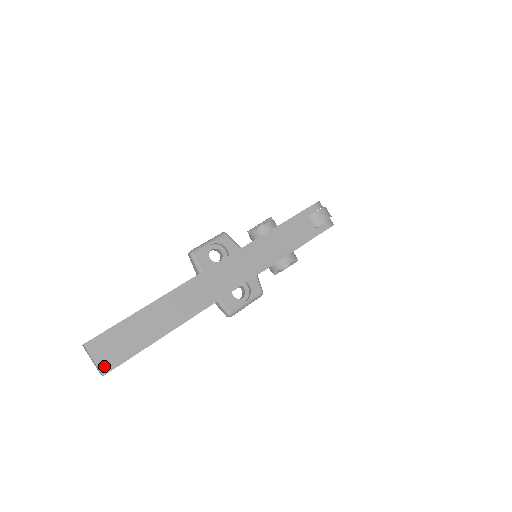
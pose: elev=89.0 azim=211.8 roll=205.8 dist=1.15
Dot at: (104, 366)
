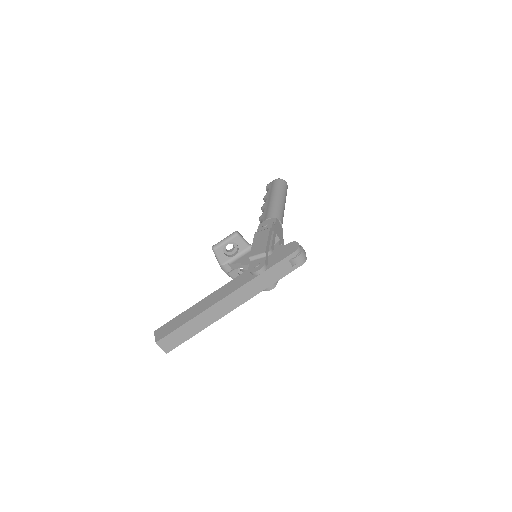
Dot at: (167, 350)
